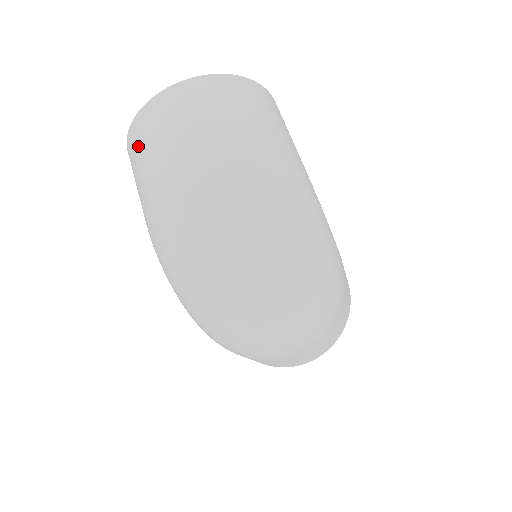
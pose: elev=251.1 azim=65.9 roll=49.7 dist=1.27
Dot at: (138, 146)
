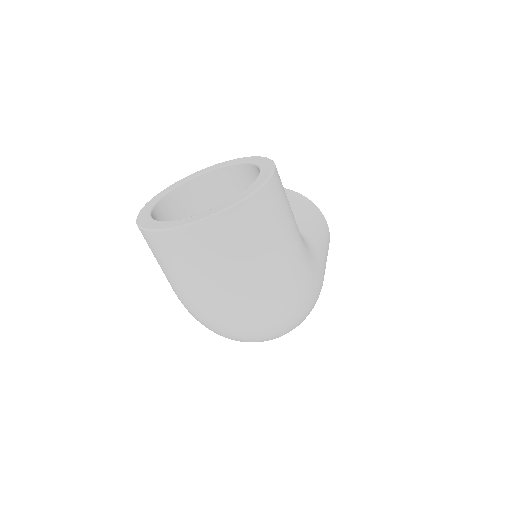
Dot at: (155, 253)
